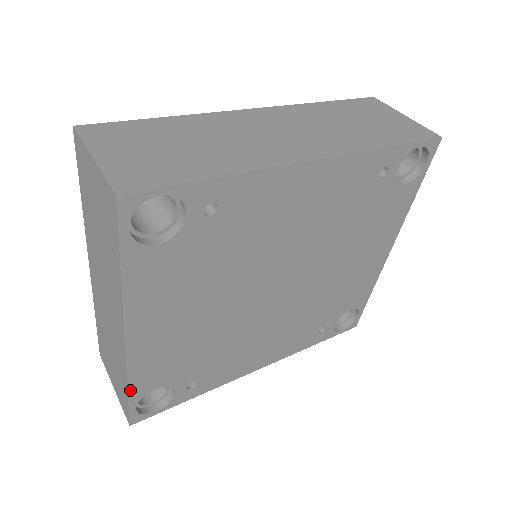
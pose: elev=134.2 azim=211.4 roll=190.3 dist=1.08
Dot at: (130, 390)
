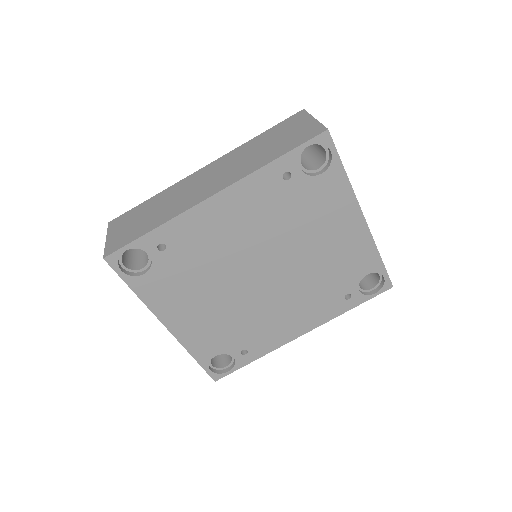
Dot at: (196, 358)
